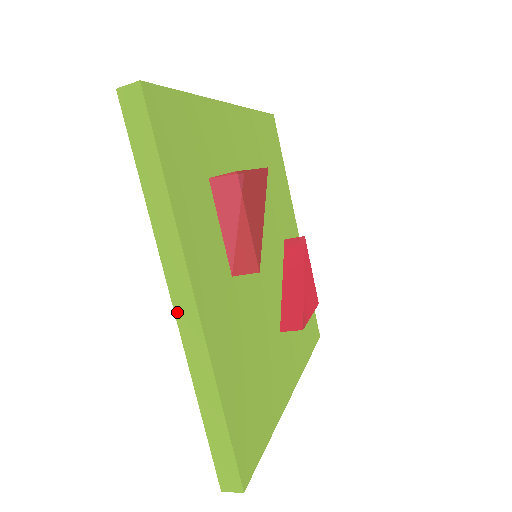
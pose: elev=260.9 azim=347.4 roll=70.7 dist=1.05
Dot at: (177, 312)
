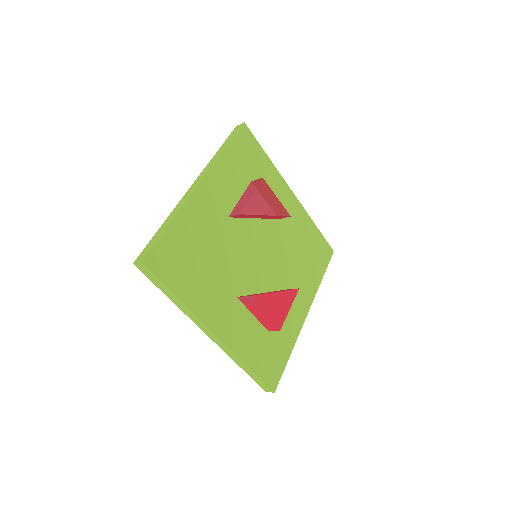
Dot at: (190, 188)
